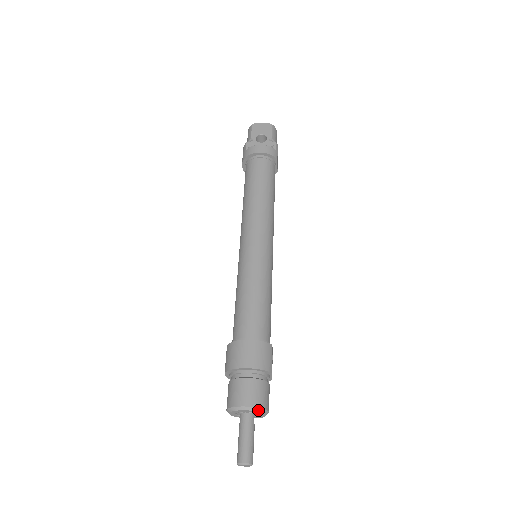
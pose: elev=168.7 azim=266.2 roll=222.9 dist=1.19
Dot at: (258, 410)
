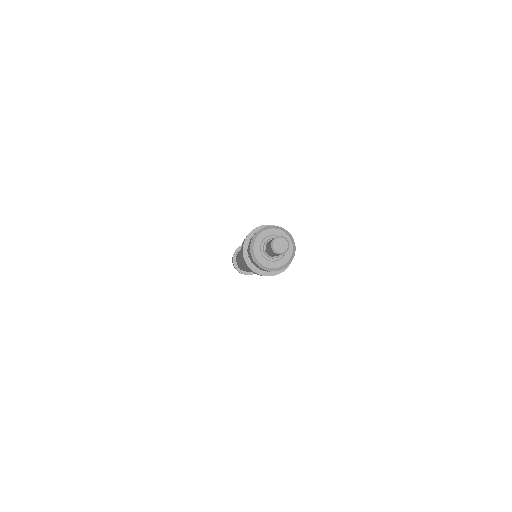
Dot at: (286, 232)
